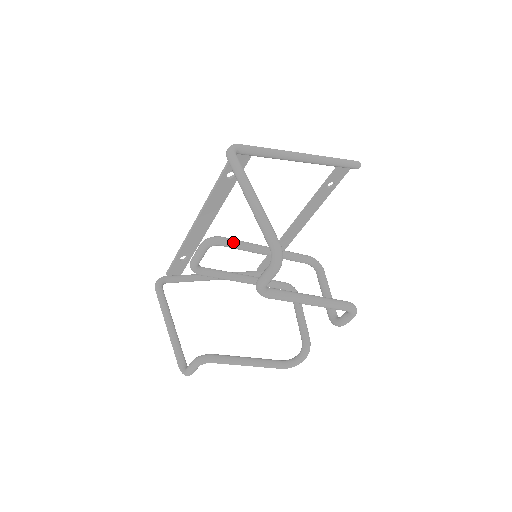
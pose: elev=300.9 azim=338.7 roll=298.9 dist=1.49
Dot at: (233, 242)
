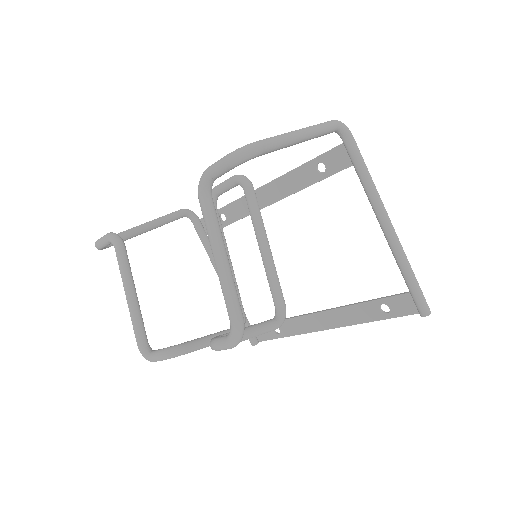
Dot at: (254, 200)
